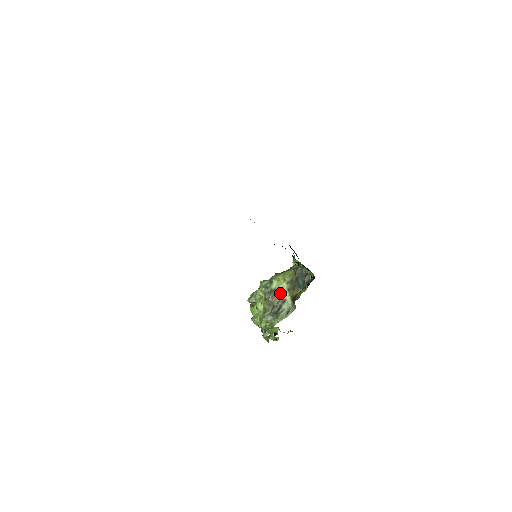
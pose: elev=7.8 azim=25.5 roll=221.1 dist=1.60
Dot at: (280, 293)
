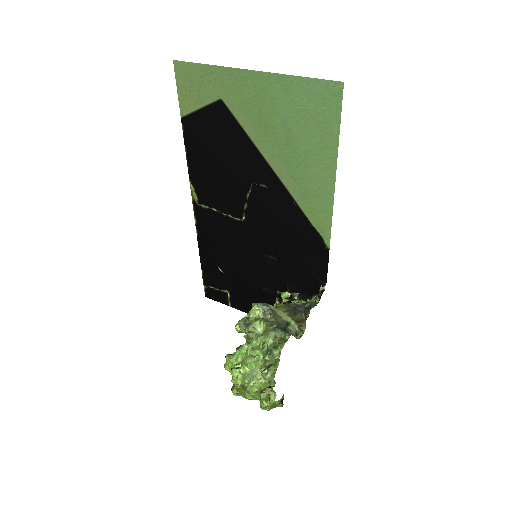
Dot at: (280, 316)
